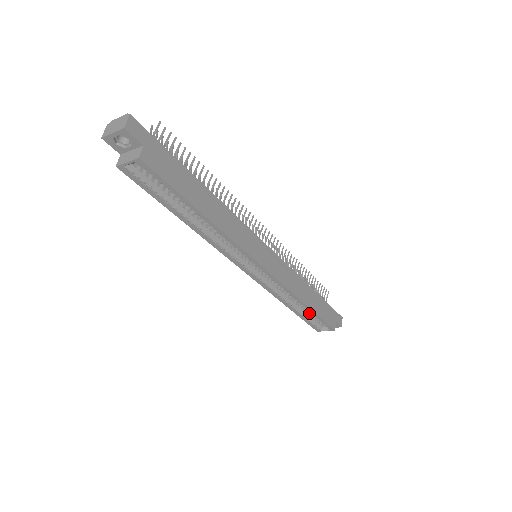
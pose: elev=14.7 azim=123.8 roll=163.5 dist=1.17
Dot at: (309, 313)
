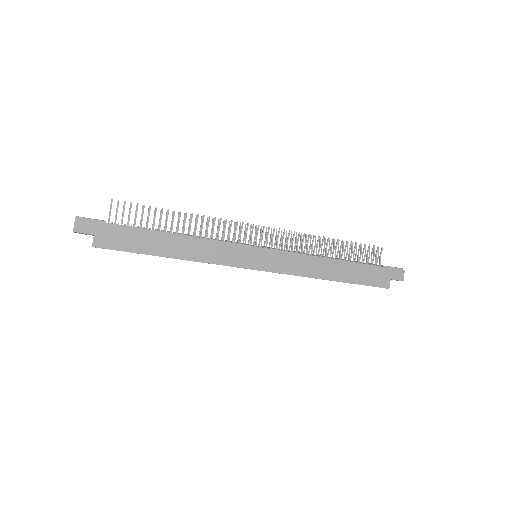
Dot at: occluded
